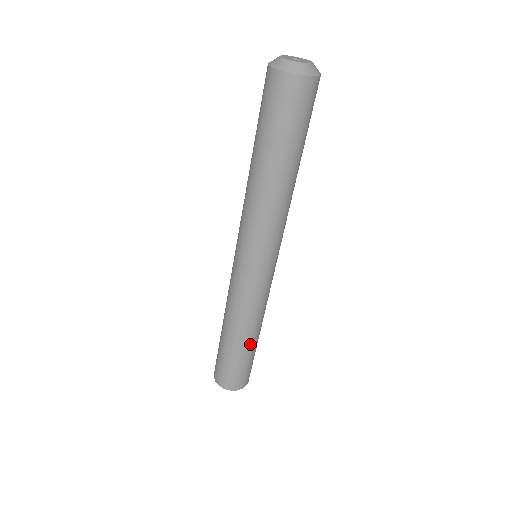
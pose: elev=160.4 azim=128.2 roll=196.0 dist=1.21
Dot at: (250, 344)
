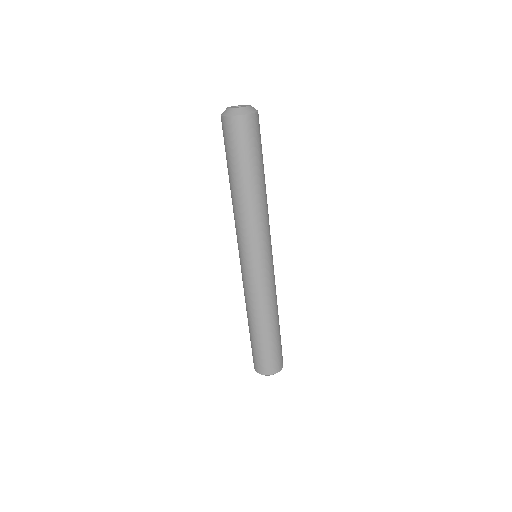
Dot at: (261, 331)
